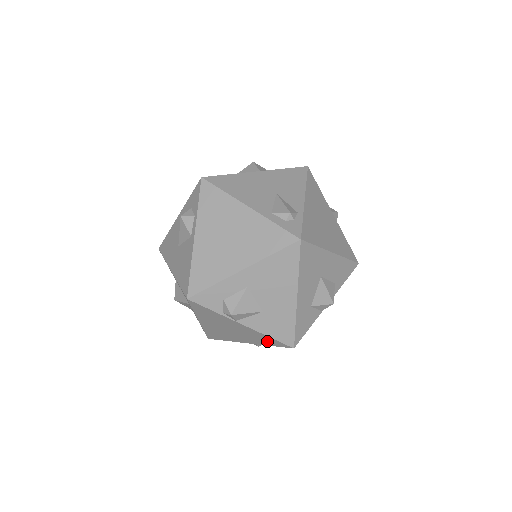
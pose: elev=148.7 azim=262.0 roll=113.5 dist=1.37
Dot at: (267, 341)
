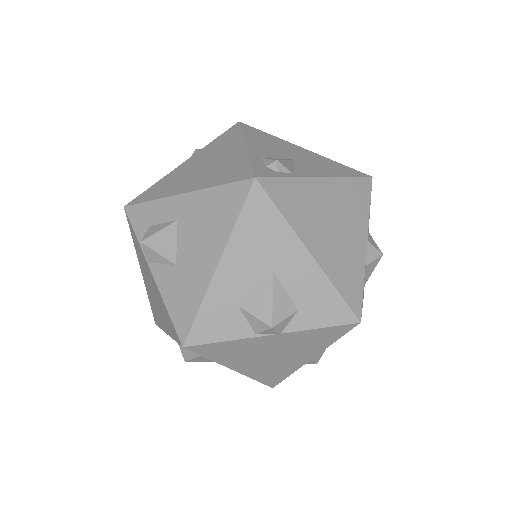
Dot at: (170, 324)
